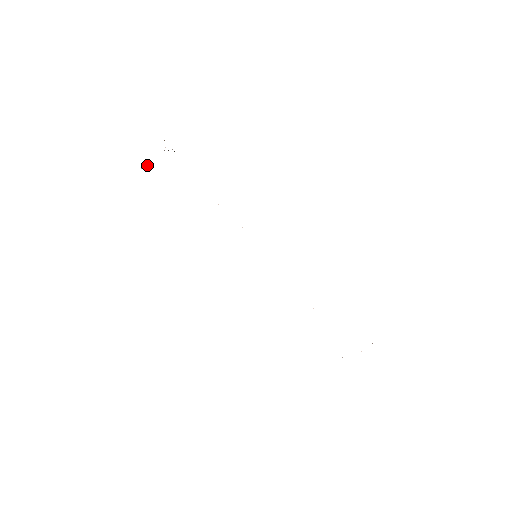
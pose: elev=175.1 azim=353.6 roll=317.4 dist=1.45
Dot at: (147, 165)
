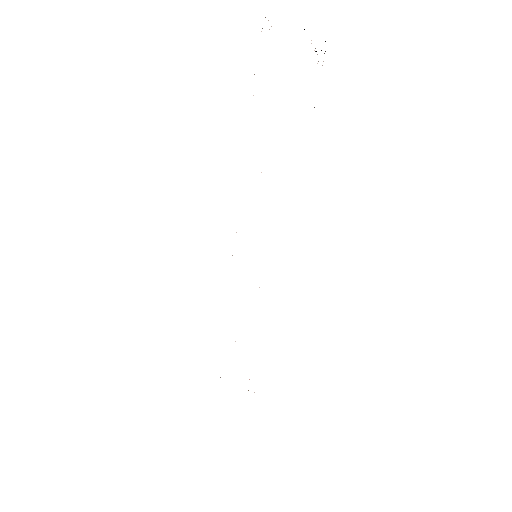
Dot at: occluded
